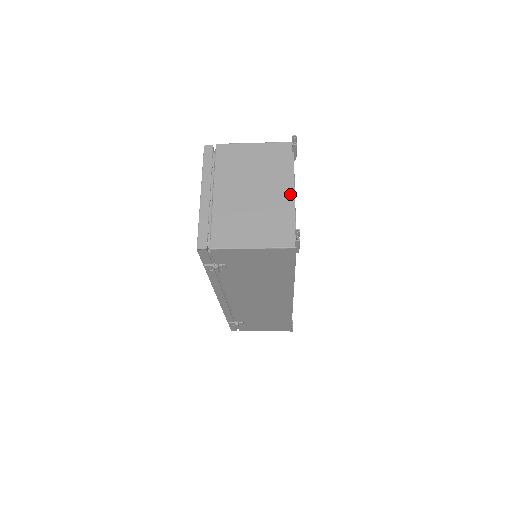
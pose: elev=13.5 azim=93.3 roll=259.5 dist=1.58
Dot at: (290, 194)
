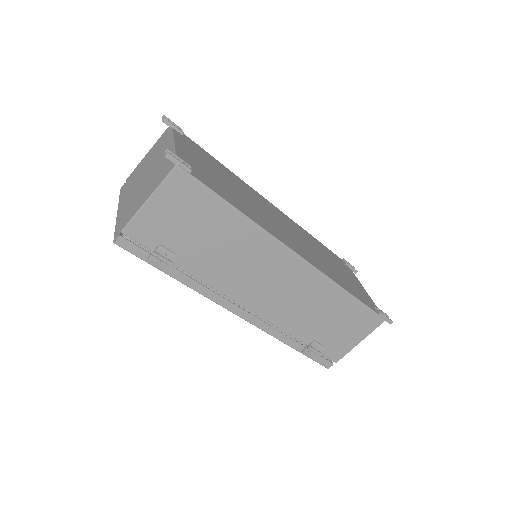
Dot at: (170, 146)
